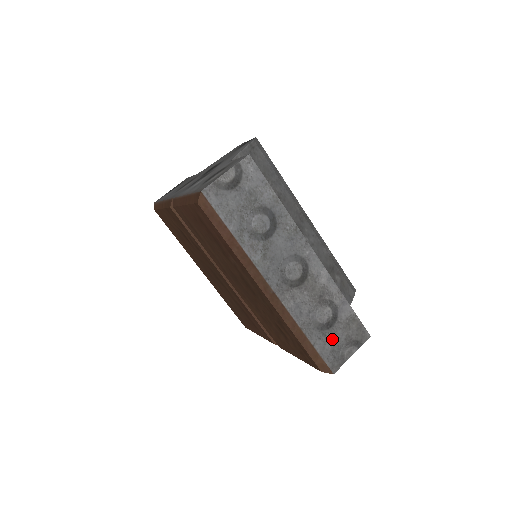
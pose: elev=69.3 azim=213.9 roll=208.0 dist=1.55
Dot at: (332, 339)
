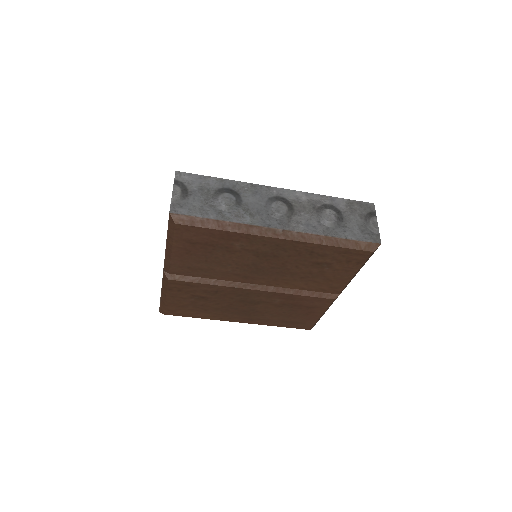
Dot at: (353, 225)
